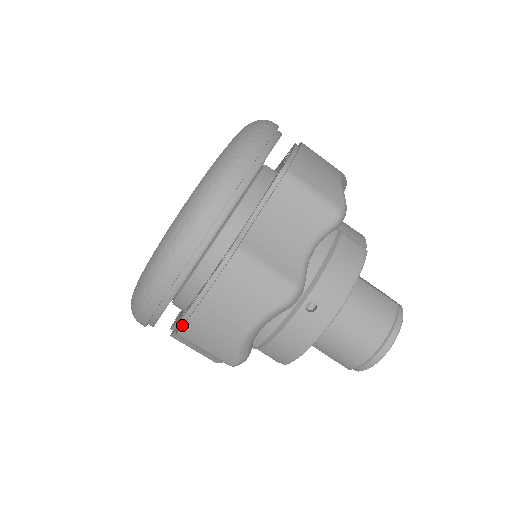
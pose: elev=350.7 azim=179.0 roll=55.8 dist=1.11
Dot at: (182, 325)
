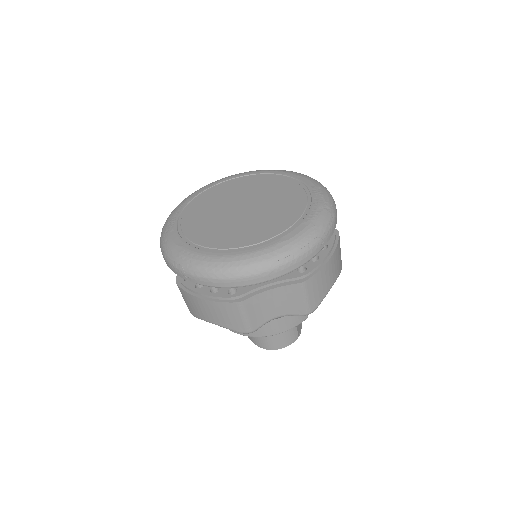
Dot at: (182, 285)
